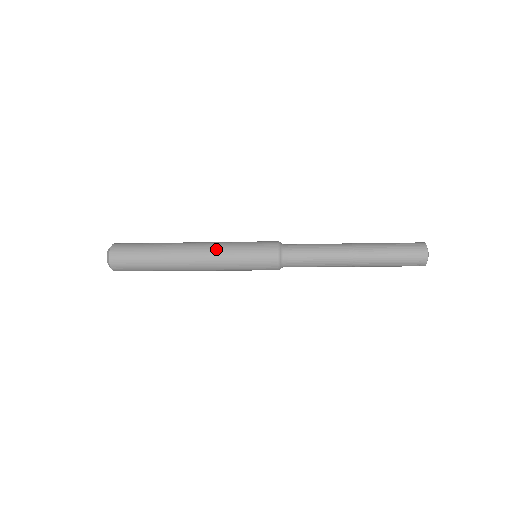
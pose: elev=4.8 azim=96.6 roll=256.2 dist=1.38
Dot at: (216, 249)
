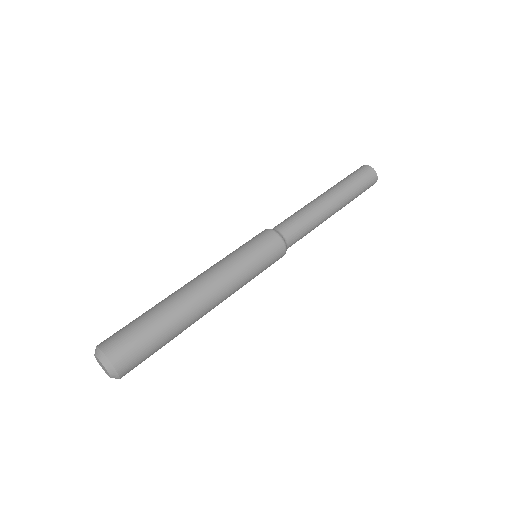
Dot at: (224, 270)
